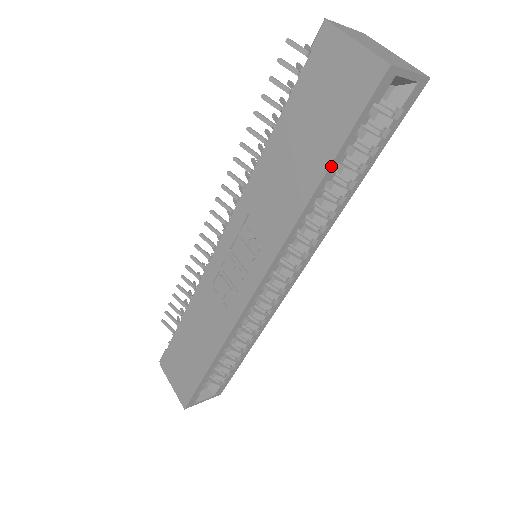
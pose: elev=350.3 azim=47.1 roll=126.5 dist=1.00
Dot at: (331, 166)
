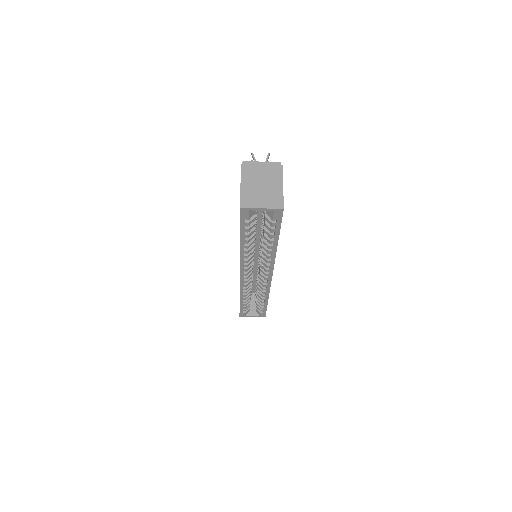
Dot at: (241, 238)
